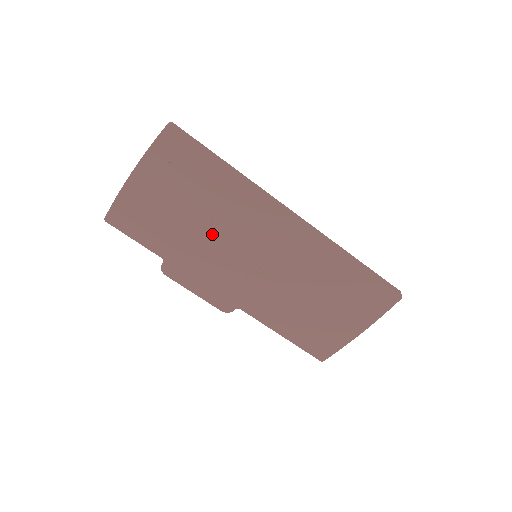
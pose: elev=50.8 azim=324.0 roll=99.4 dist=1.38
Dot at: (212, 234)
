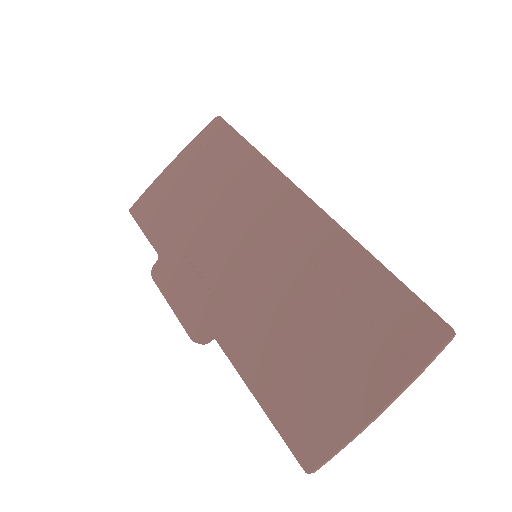
Dot at: (217, 223)
